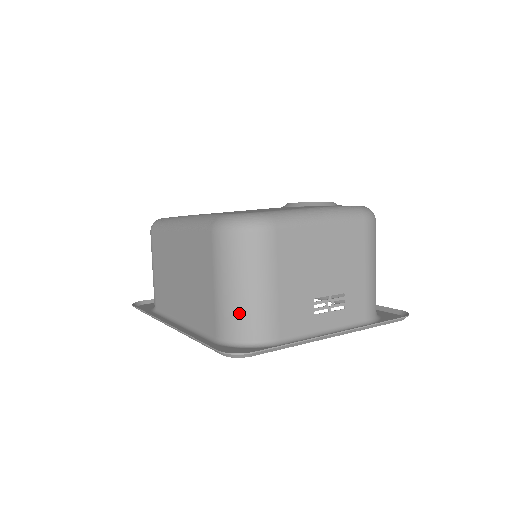
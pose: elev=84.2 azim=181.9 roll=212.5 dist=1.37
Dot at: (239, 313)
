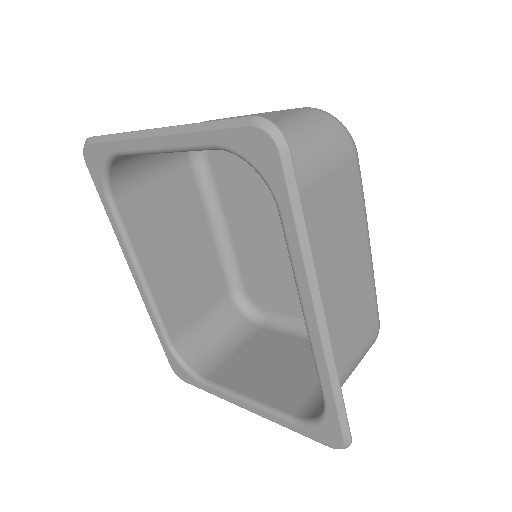
Dot at: (132, 163)
